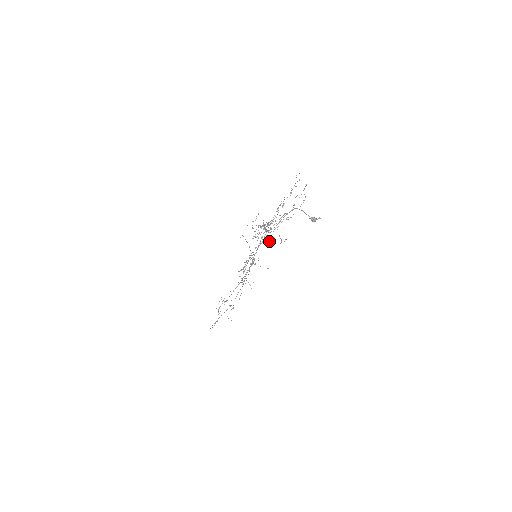
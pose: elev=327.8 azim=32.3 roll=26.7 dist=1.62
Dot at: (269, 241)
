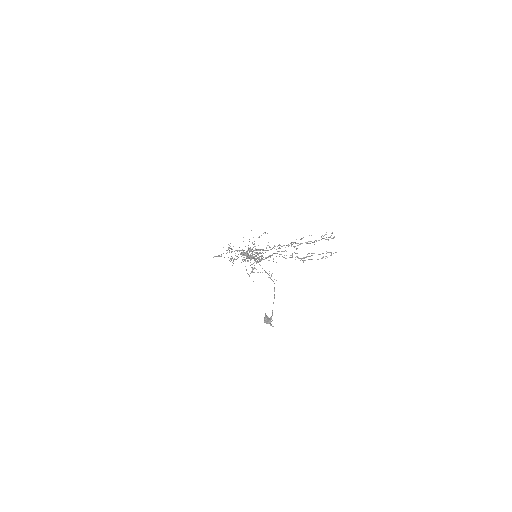
Dot at: (251, 271)
